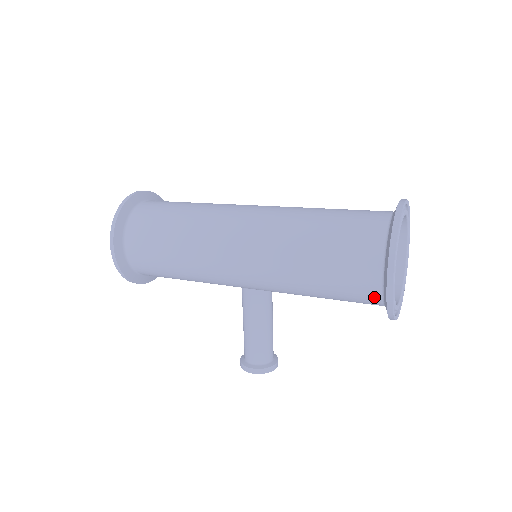
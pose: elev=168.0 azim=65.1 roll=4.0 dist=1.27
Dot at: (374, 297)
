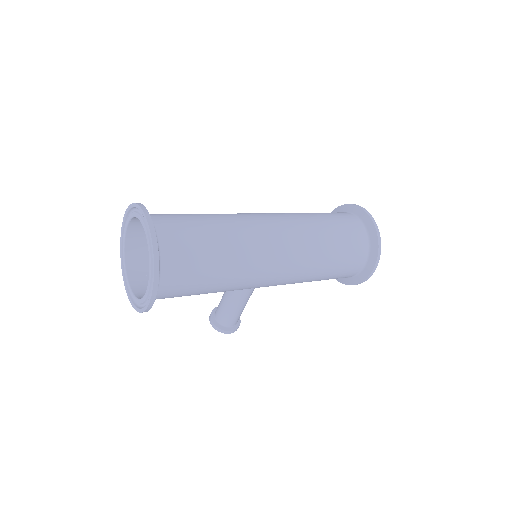
Dot at: (345, 277)
